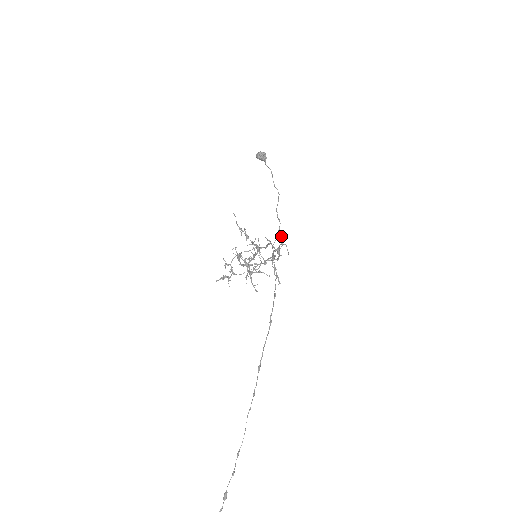
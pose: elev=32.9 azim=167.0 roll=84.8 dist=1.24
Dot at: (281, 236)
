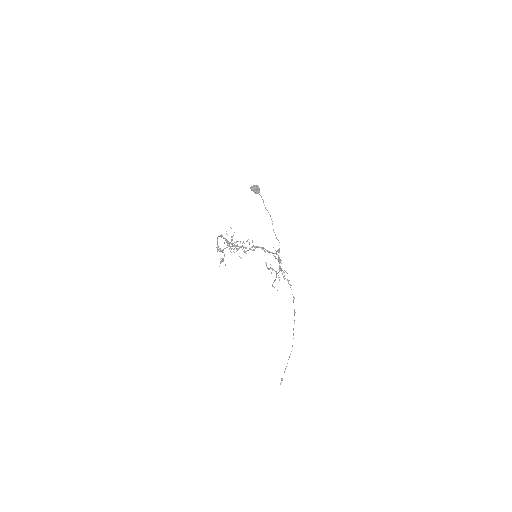
Dot at: occluded
